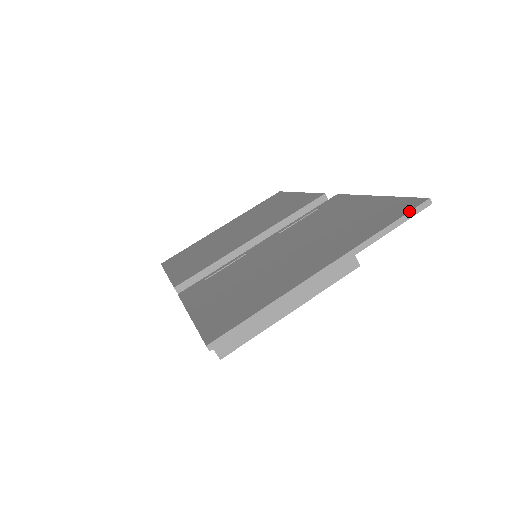
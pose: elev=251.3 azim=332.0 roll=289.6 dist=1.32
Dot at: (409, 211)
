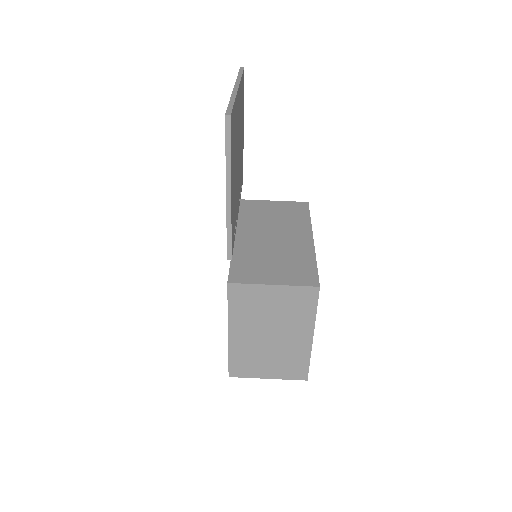
Dot at: (239, 71)
